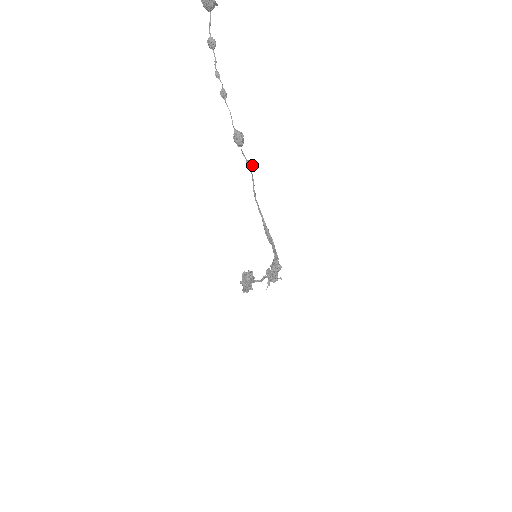
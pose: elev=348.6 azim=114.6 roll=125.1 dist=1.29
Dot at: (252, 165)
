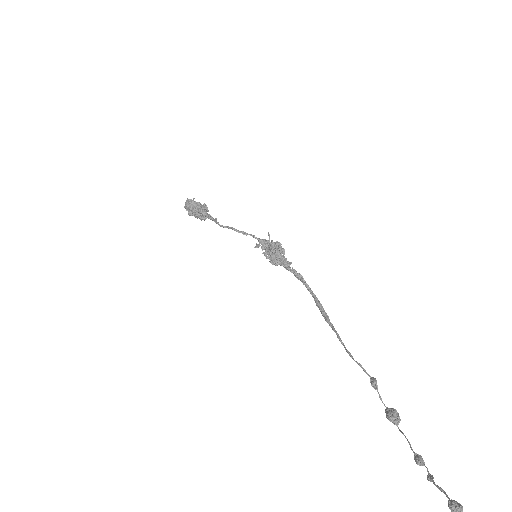
Dot at: occluded
